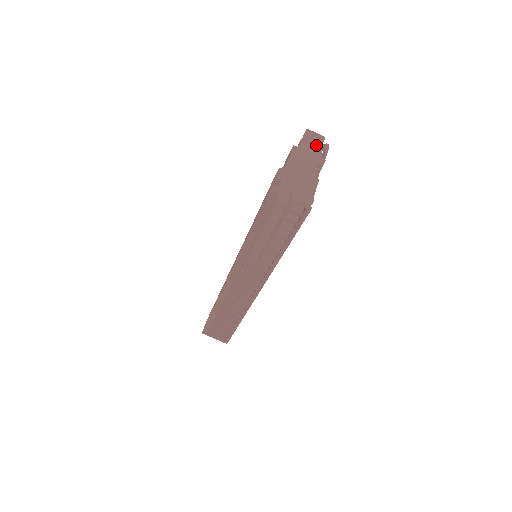
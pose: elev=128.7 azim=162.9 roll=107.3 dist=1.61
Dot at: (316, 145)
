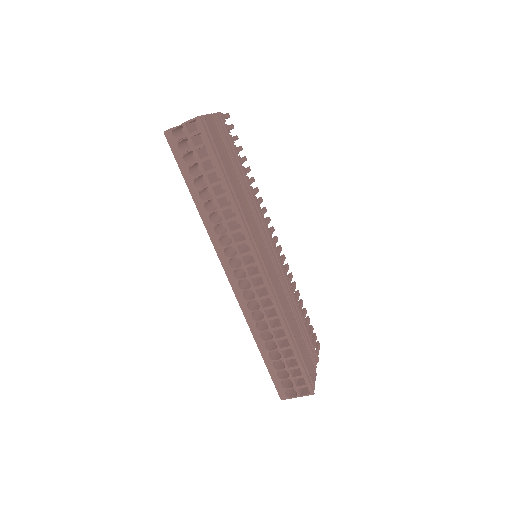
Dot at: occluded
